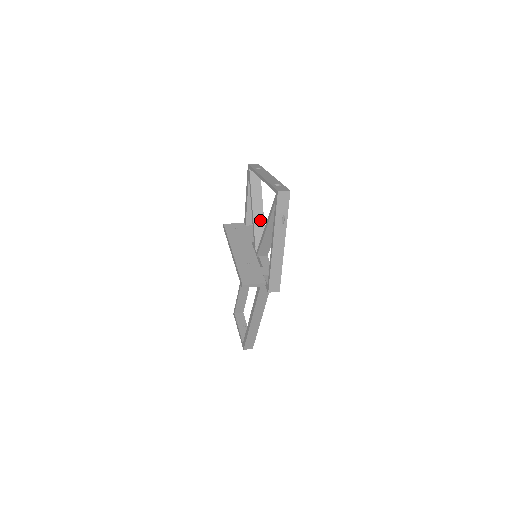
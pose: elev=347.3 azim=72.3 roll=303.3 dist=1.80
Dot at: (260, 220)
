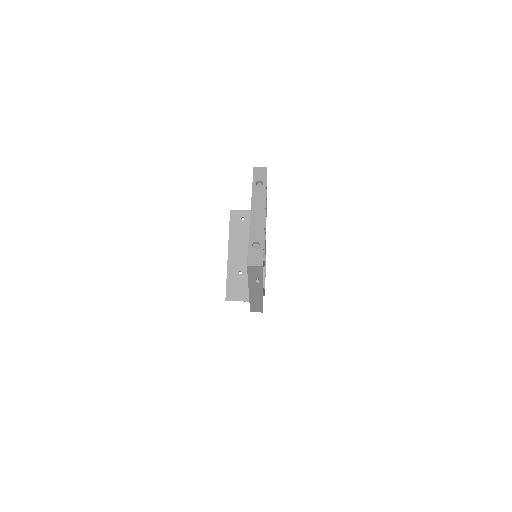
Dot at: occluded
